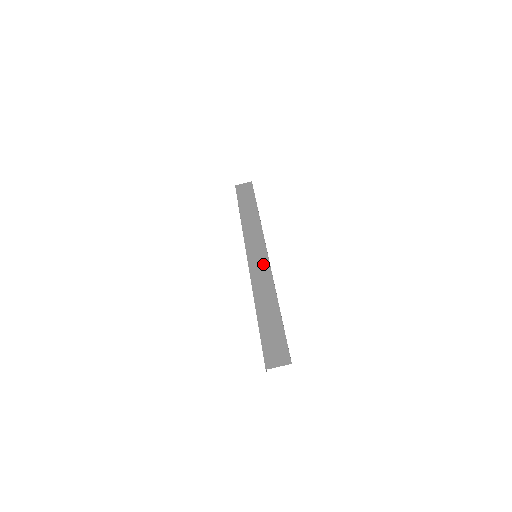
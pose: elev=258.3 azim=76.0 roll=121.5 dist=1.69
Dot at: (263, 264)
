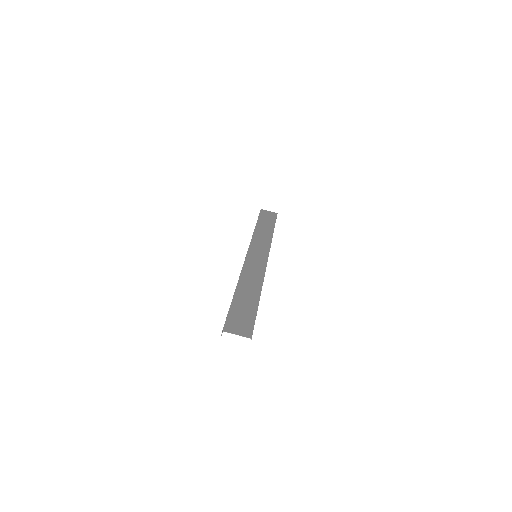
Dot at: (260, 263)
